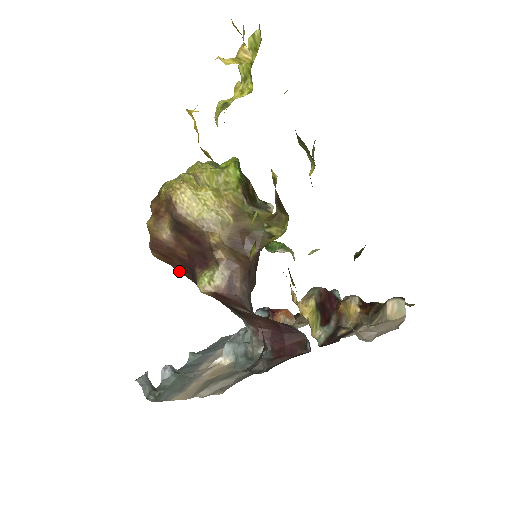
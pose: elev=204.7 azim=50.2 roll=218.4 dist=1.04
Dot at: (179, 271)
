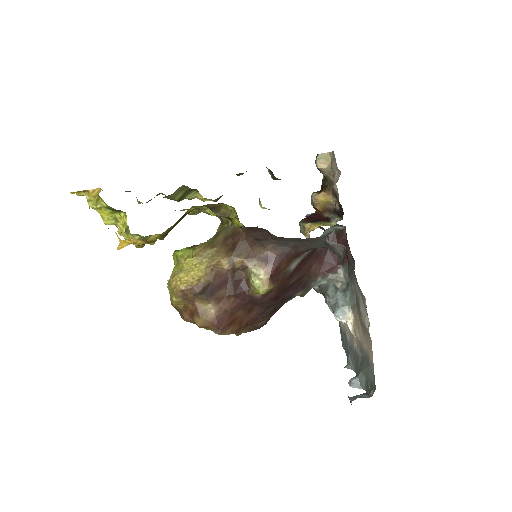
Dot at: (251, 321)
